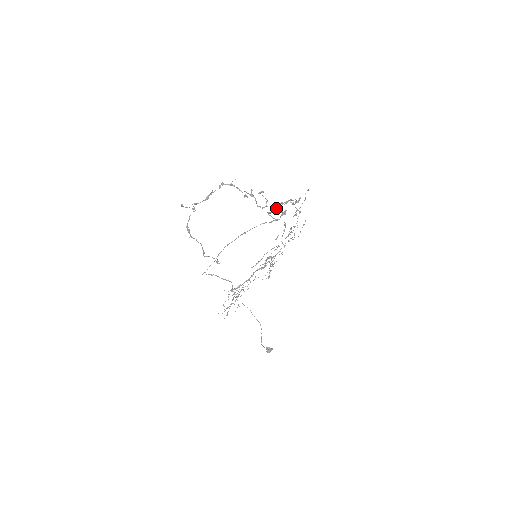
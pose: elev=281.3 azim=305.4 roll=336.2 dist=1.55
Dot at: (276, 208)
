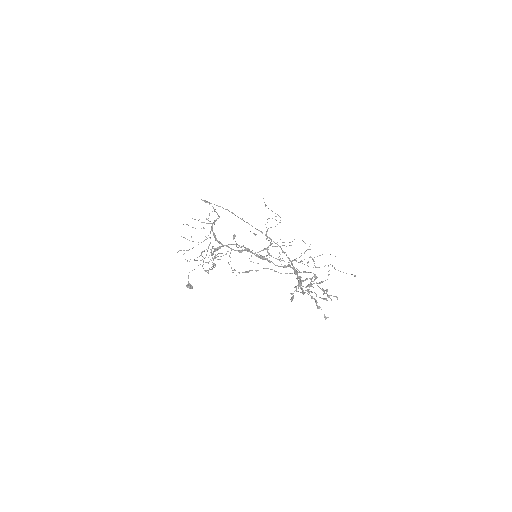
Dot at: occluded
